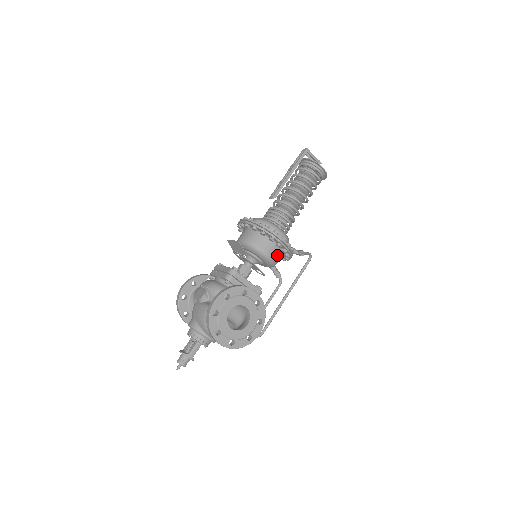
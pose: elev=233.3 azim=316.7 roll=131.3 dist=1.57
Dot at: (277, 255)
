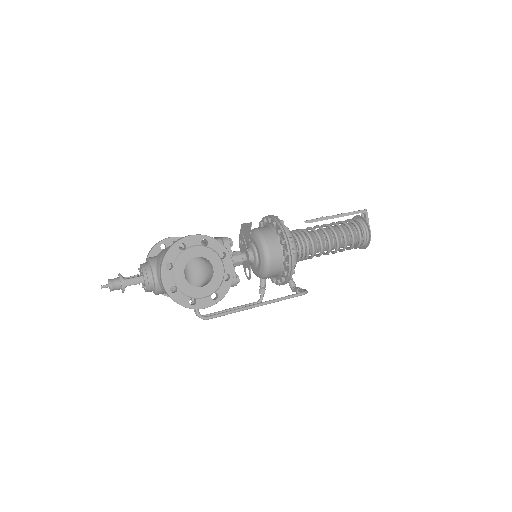
Dot at: (276, 264)
